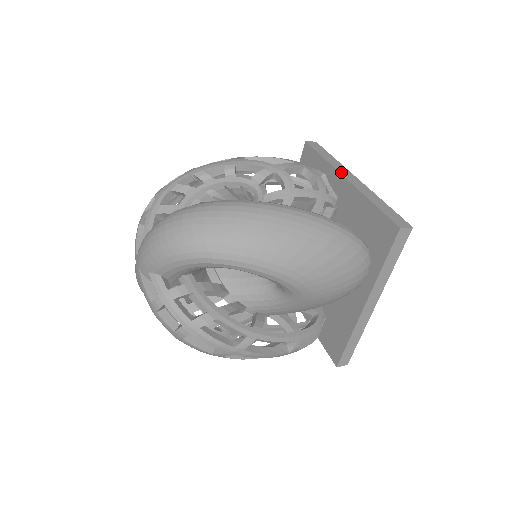
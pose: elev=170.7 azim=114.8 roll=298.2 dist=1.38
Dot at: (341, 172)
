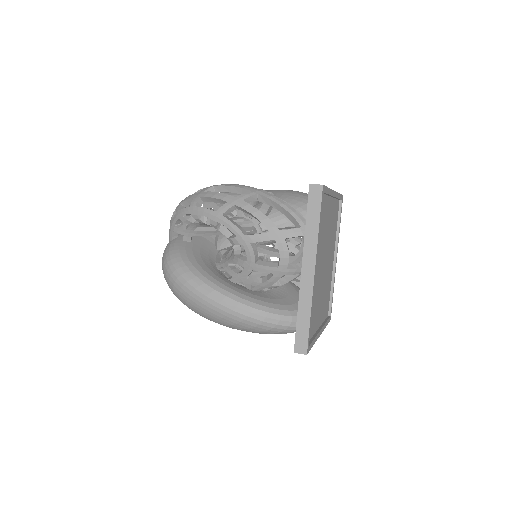
Dot at: (304, 258)
